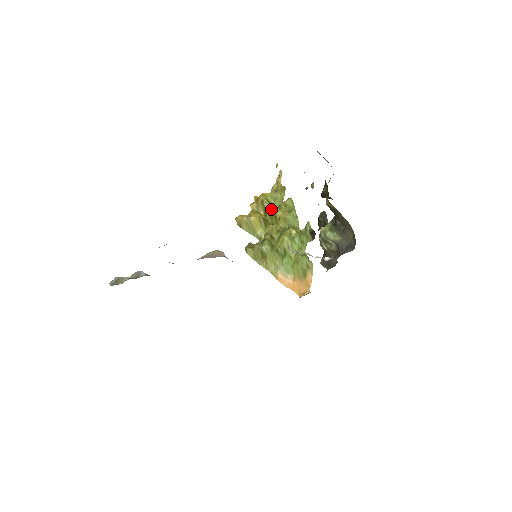
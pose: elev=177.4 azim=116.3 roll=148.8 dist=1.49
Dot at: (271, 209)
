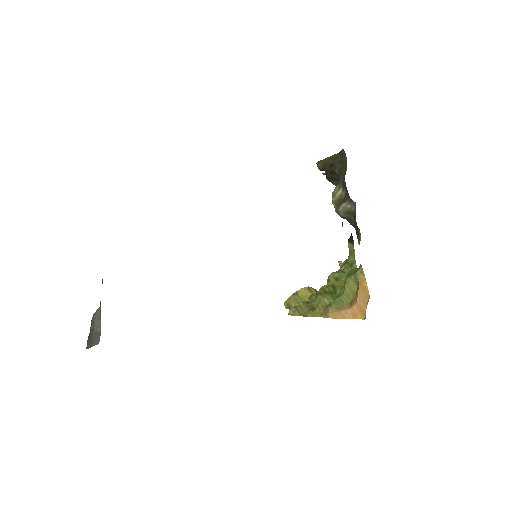
Dot at: occluded
